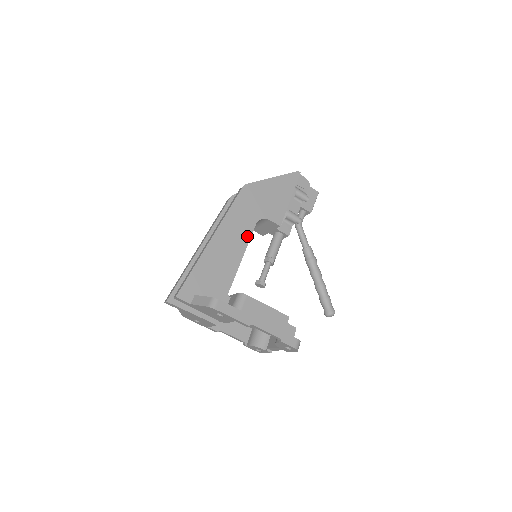
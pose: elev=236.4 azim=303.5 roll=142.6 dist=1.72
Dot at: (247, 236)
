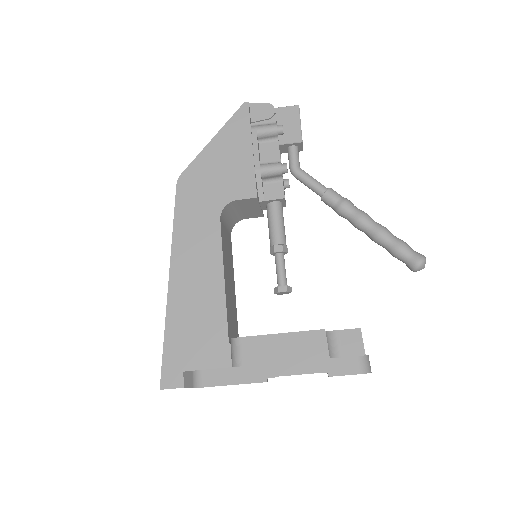
Dot at: (216, 245)
